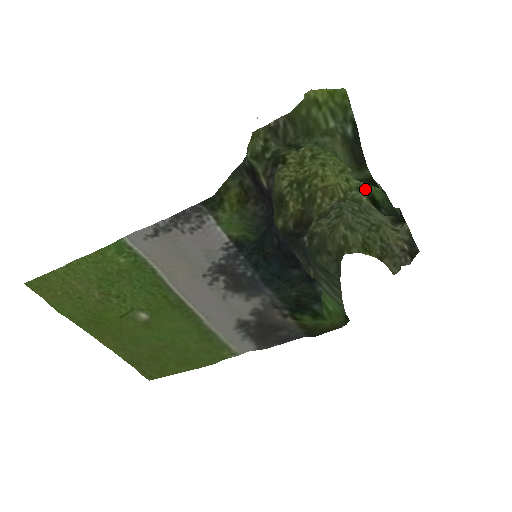
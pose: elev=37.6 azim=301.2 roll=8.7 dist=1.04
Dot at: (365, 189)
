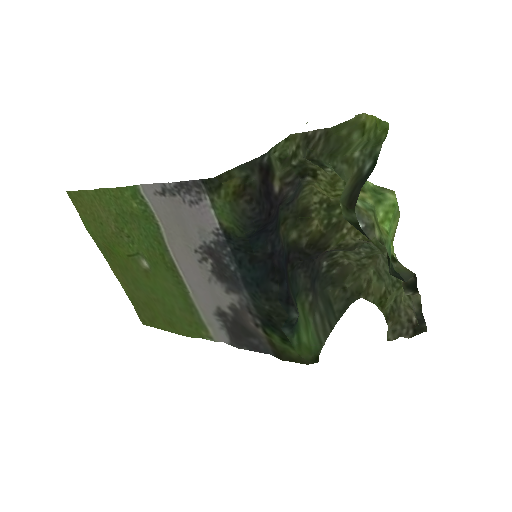
Dot at: occluded
